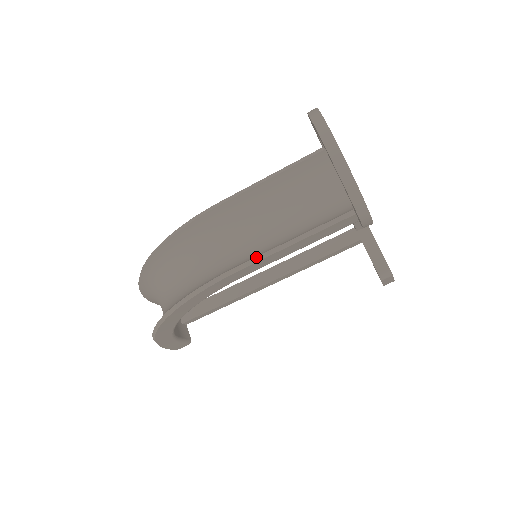
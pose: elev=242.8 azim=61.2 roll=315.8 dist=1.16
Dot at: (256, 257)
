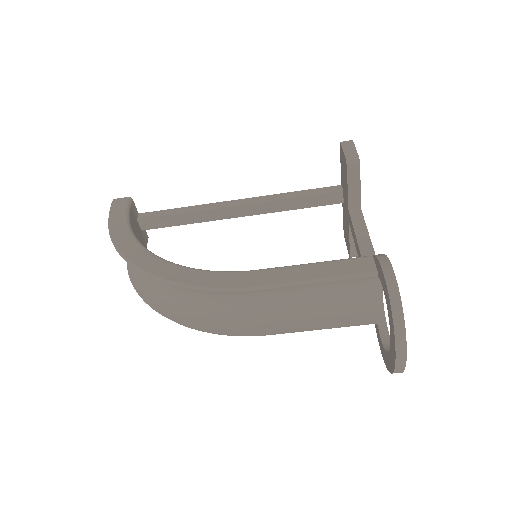
Dot at: (281, 333)
